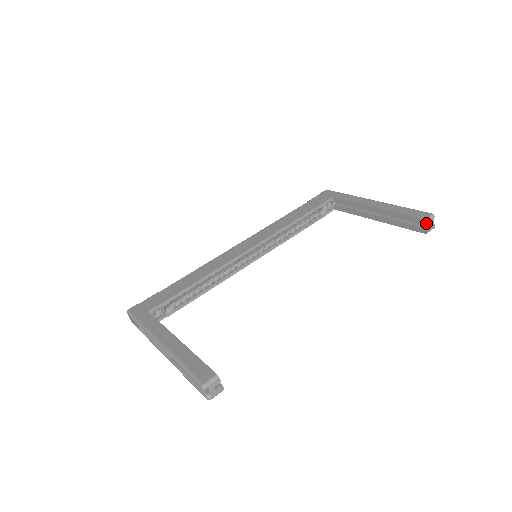
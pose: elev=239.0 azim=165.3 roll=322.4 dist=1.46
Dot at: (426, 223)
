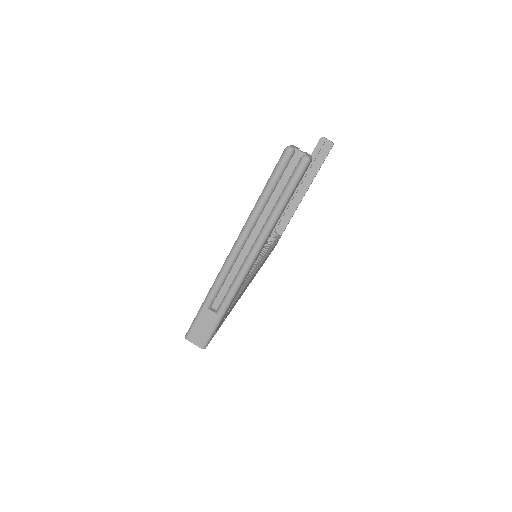
Dot at: (324, 138)
